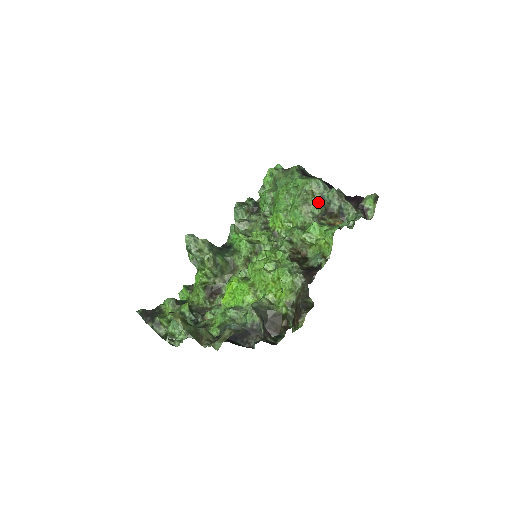
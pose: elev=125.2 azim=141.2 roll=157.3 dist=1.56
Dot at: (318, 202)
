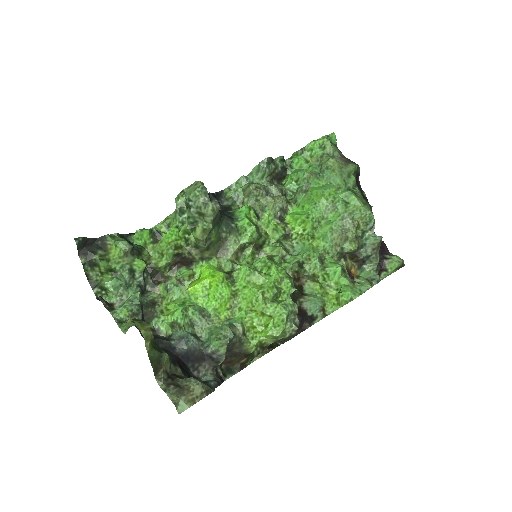
Dot at: (356, 241)
